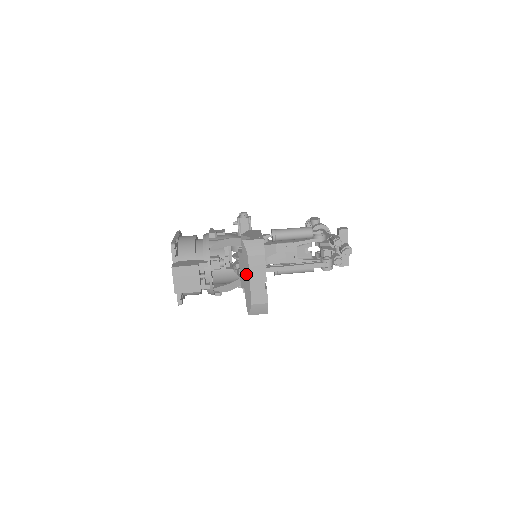
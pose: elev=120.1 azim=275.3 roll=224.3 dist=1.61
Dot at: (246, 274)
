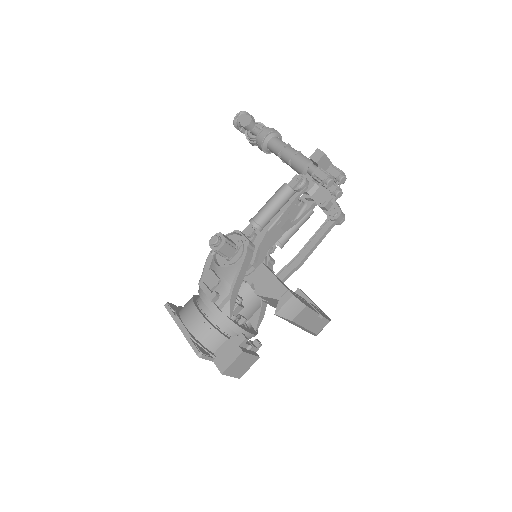
Dot at: occluded
